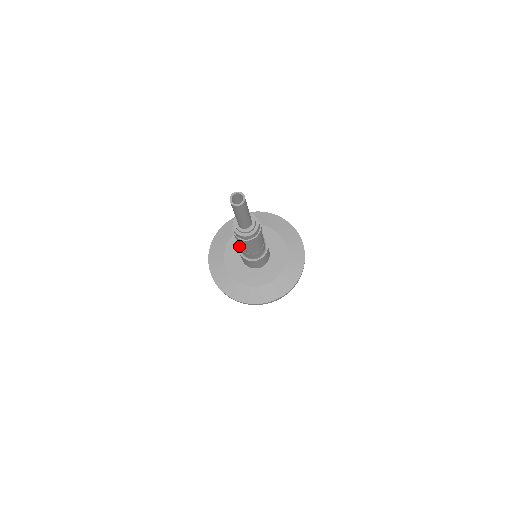
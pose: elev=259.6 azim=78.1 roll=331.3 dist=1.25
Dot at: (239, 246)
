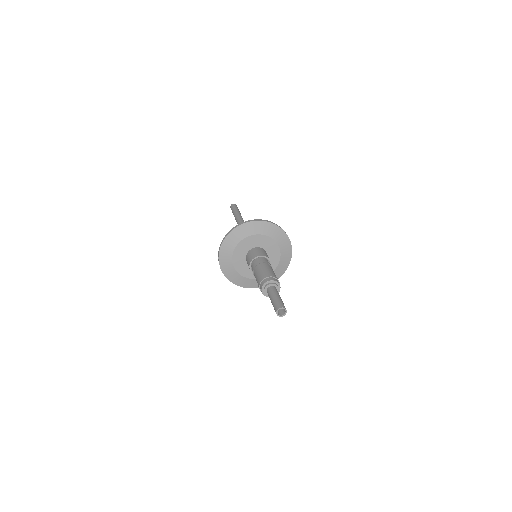
Dot at: (254, 269)
